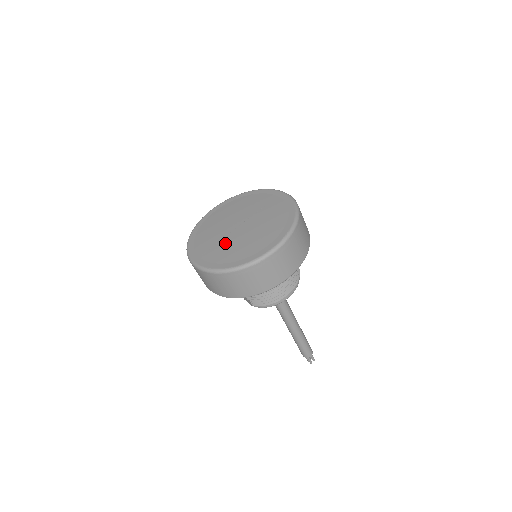
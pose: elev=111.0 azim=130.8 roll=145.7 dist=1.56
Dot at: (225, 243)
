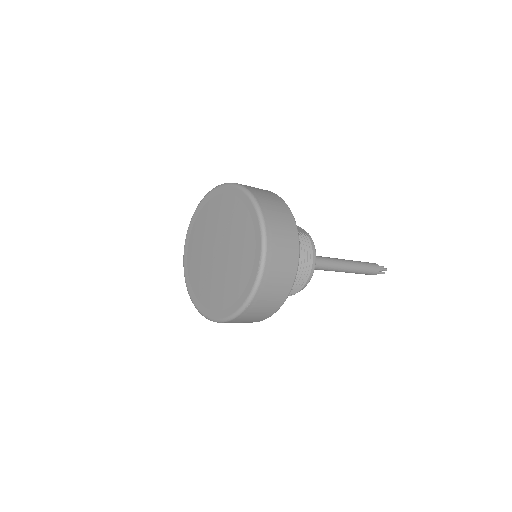
Dot at: (211, 281)
